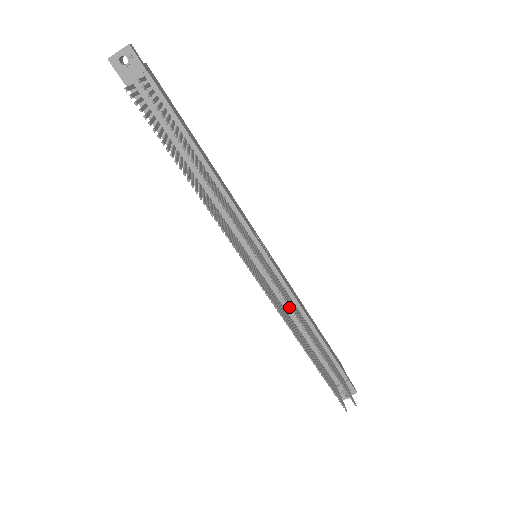
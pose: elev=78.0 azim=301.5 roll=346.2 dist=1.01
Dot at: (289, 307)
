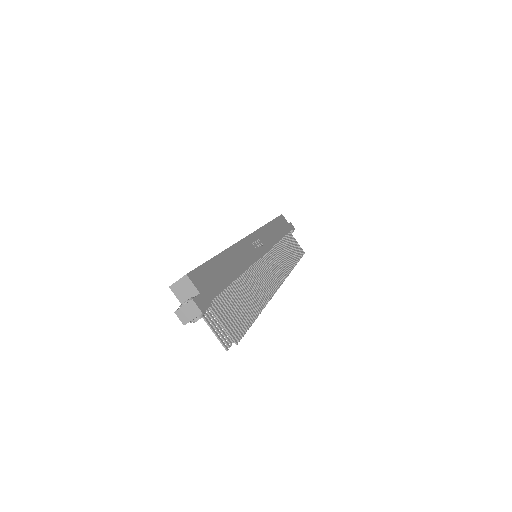
Dot at: (287, 276)
